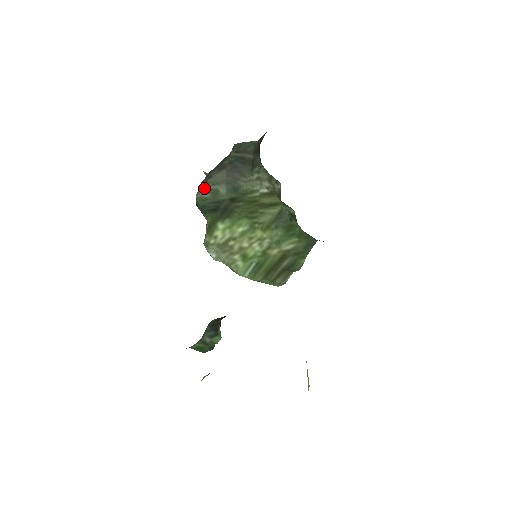
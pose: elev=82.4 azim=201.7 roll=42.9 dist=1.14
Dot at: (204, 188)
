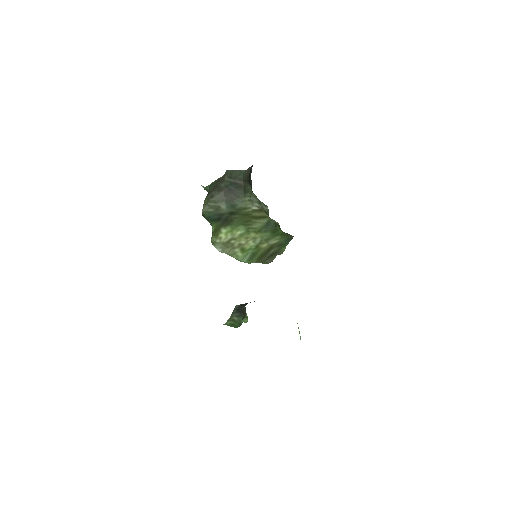
Dot at: (208, 205)
